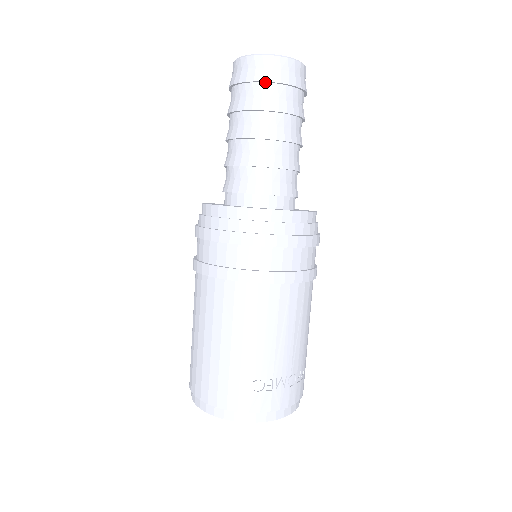
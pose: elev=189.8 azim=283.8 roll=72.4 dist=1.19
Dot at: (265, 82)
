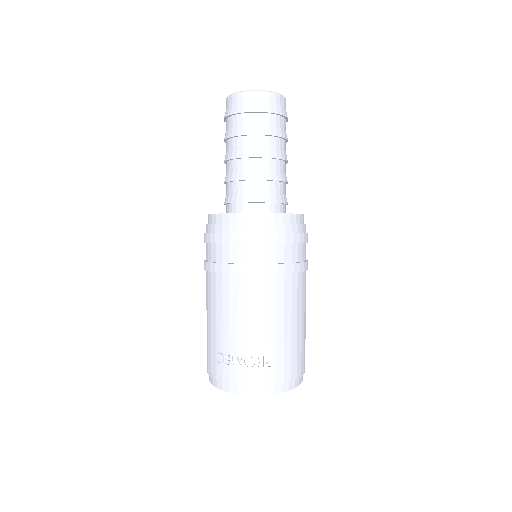
Dot at: (230, 116)
